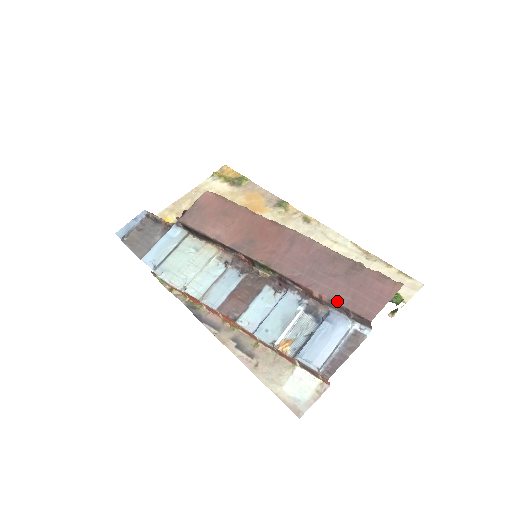
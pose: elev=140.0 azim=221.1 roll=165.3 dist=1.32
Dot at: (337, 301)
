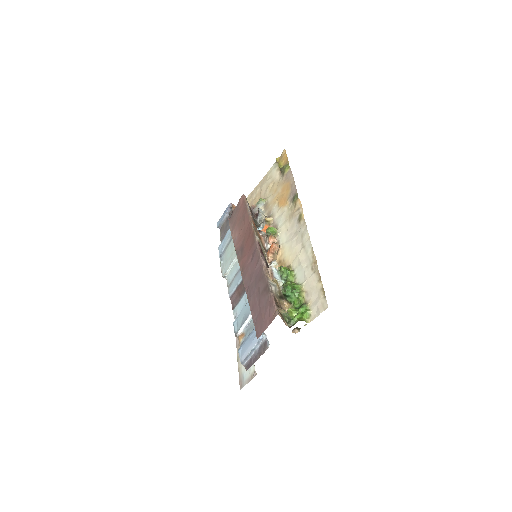
Dot at: (252, 316)
